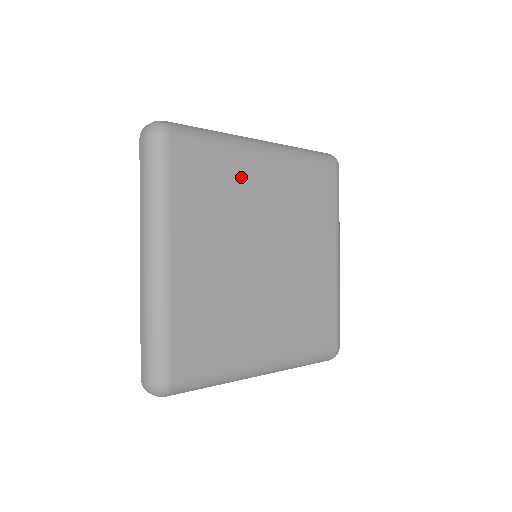
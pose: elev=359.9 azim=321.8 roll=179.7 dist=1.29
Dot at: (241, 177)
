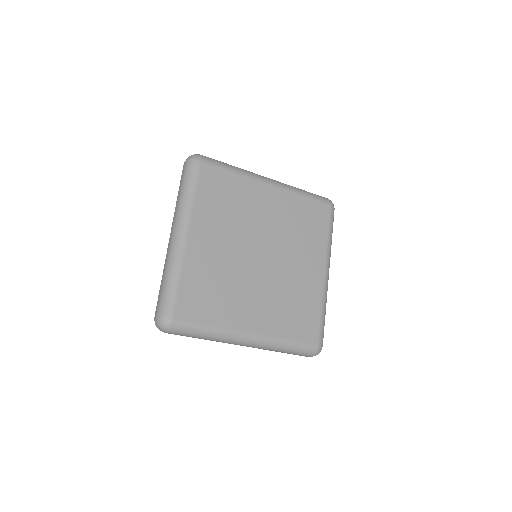
Dot at: (249, 197)
